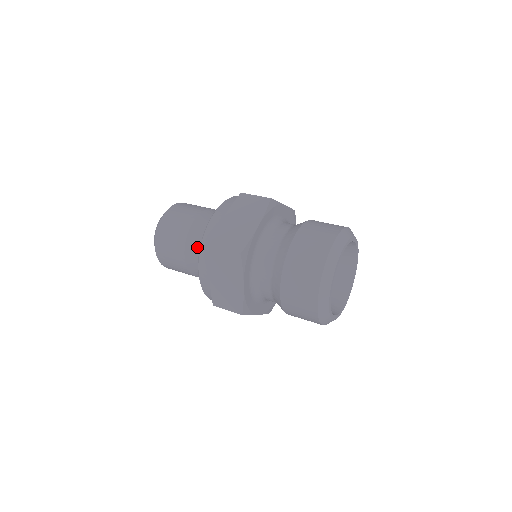
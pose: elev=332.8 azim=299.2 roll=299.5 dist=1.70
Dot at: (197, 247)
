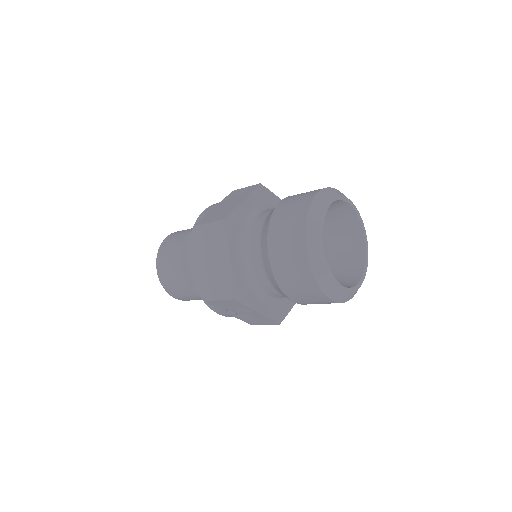
Dot at: occluded
